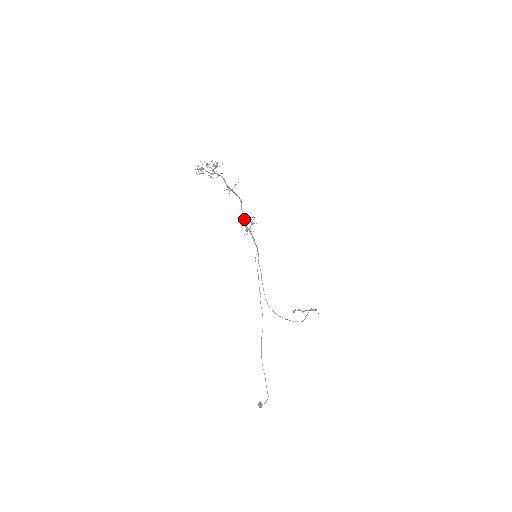
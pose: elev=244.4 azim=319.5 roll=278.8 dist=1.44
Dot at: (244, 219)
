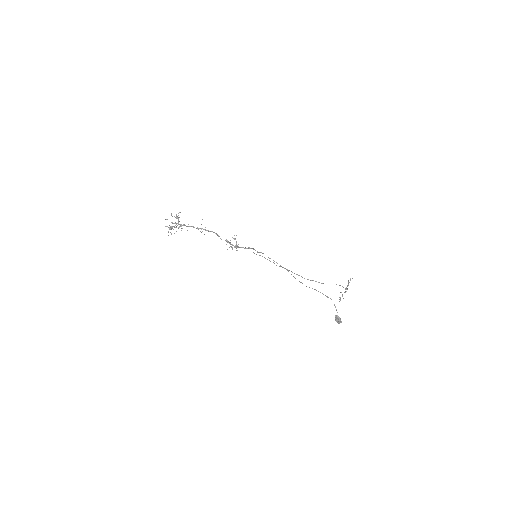
Dot at: occluded
